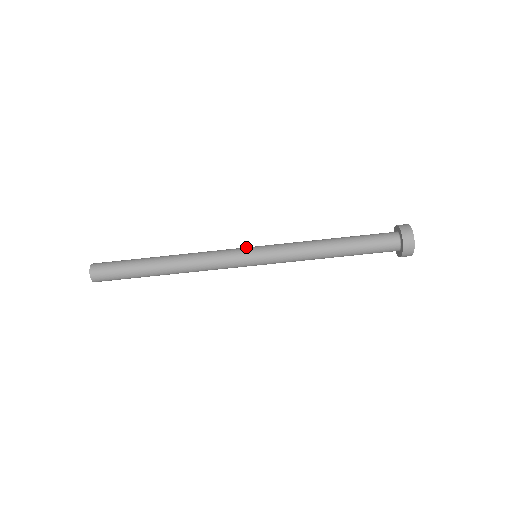
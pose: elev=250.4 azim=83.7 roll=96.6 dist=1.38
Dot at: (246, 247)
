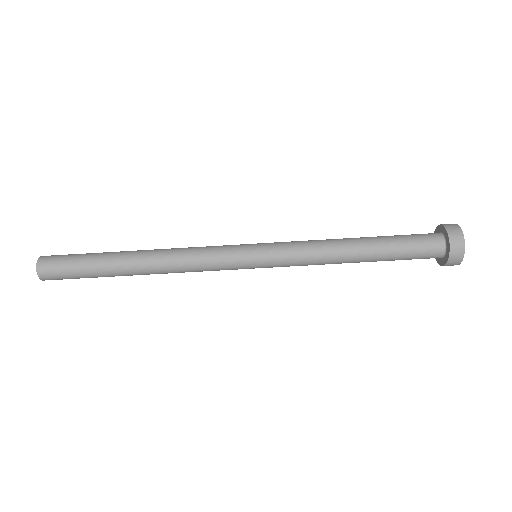
Dot at: (243, 246)
